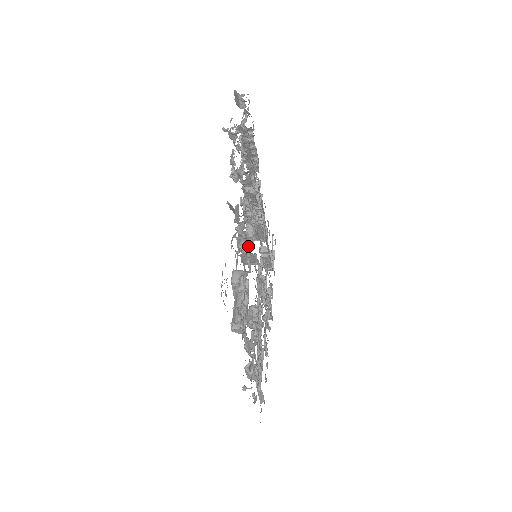
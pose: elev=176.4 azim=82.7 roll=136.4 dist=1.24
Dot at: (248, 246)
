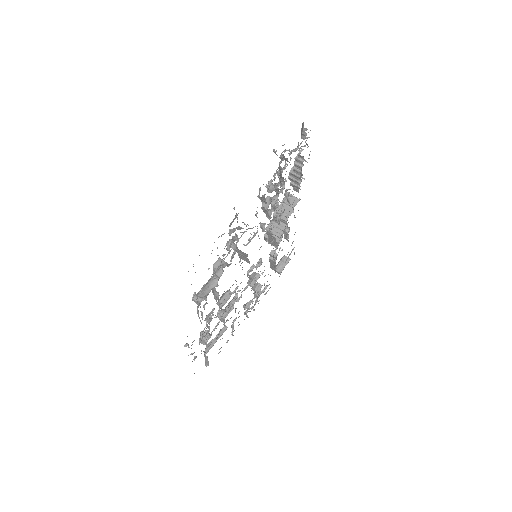
Dot at: (236, 246)
